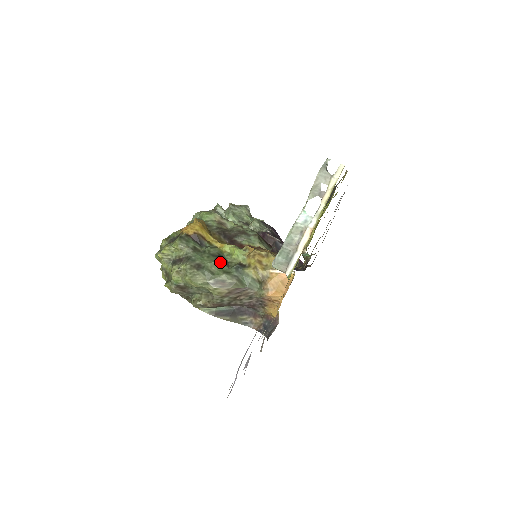
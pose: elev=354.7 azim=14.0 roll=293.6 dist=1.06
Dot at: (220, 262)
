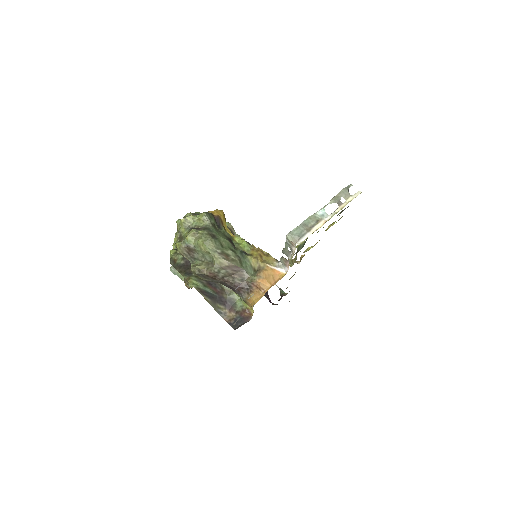
Dot at: (230, 242)
